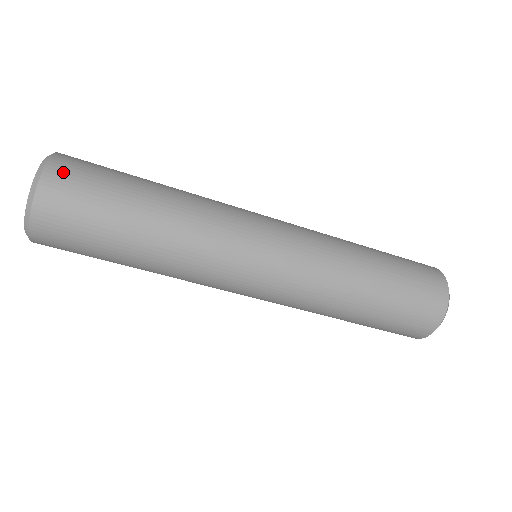
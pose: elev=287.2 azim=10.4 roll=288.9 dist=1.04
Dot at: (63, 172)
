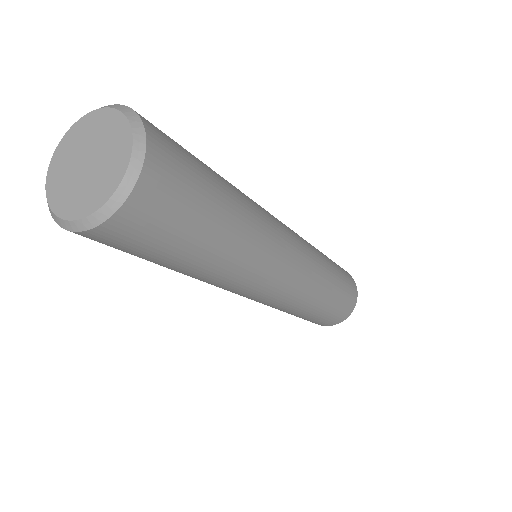
Dot at: (139, 216)
